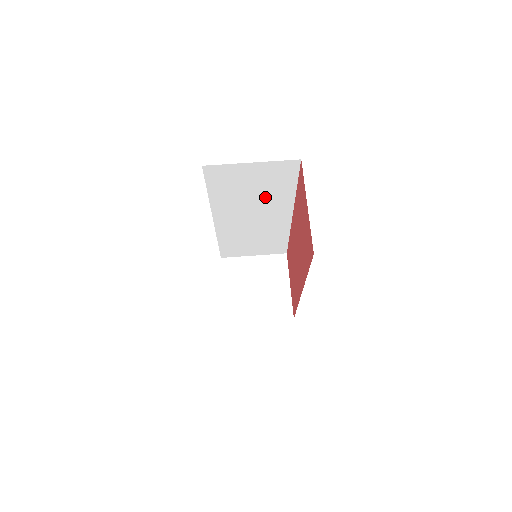
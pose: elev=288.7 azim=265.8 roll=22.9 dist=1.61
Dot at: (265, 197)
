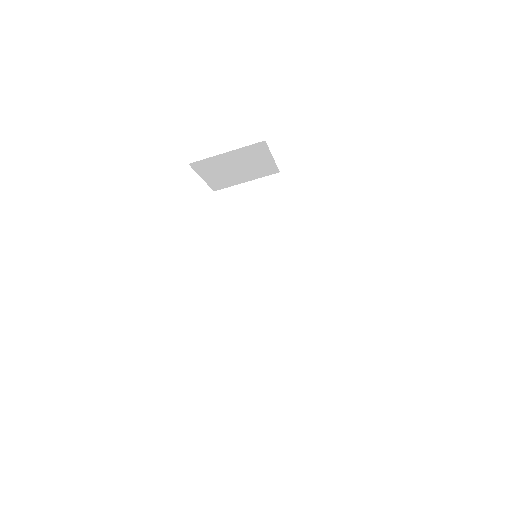
Dot at: occluded
